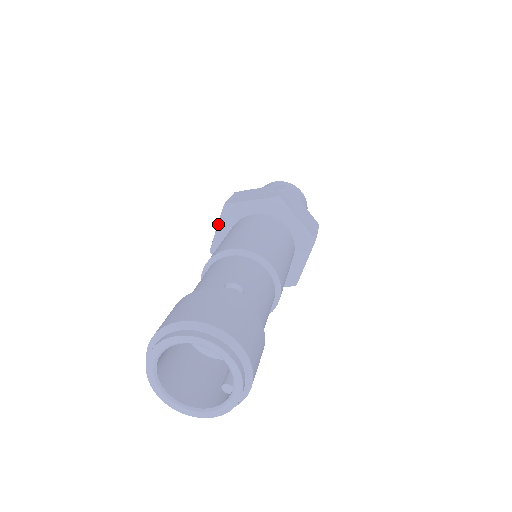
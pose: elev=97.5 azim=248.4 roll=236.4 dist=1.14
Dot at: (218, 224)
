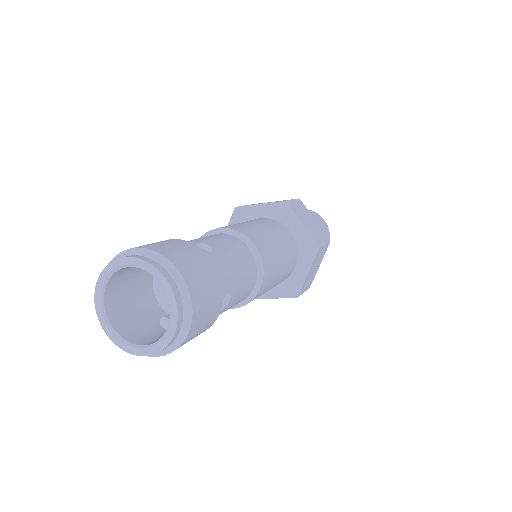
Dot at: occluded
